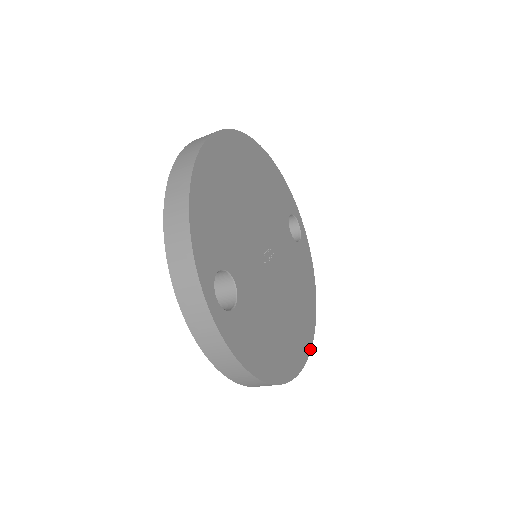
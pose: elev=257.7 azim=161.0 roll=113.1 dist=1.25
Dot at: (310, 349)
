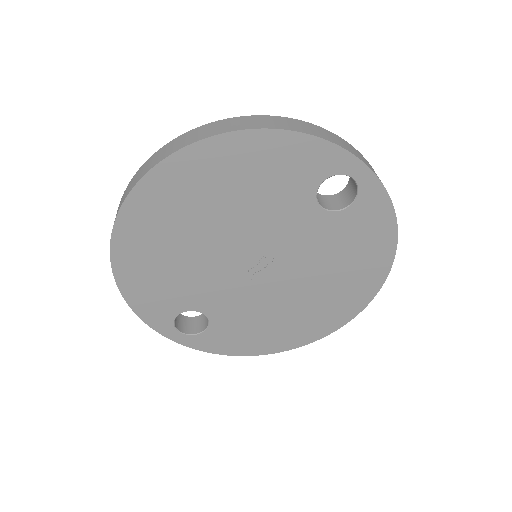
Dot at: (363, 308)
